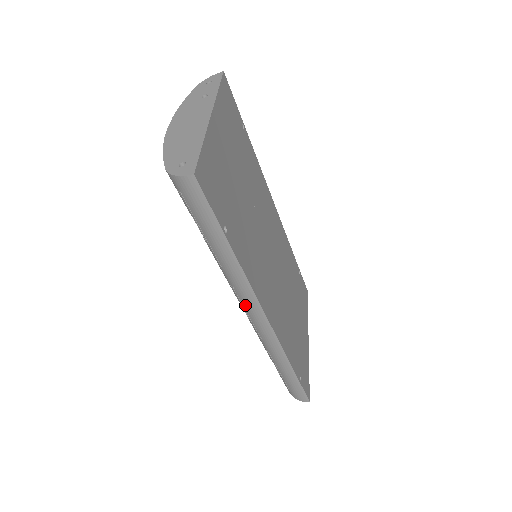
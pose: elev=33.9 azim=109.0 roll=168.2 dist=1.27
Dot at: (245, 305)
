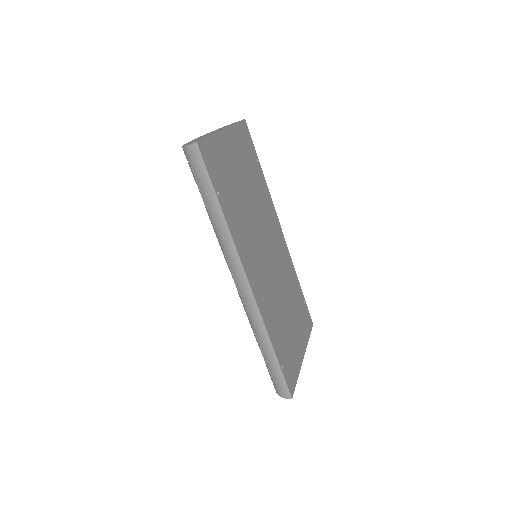
Dot at: (233, 271)
